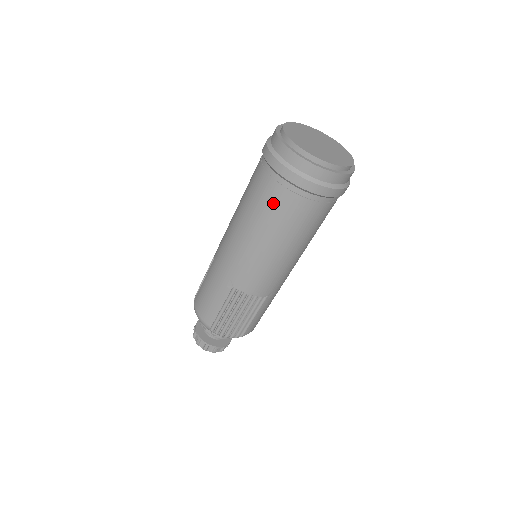
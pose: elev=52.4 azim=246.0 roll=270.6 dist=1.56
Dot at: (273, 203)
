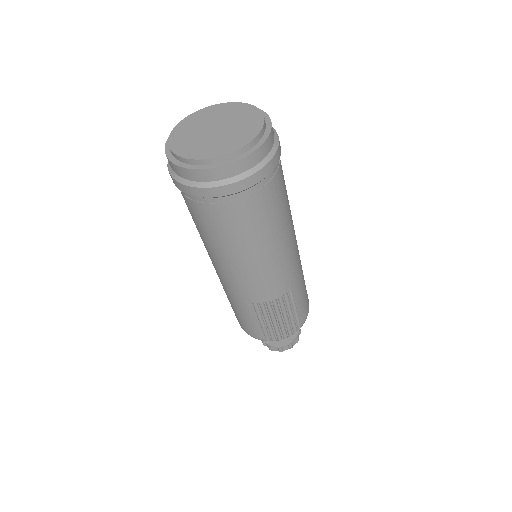
Dot at: (217, 222)
